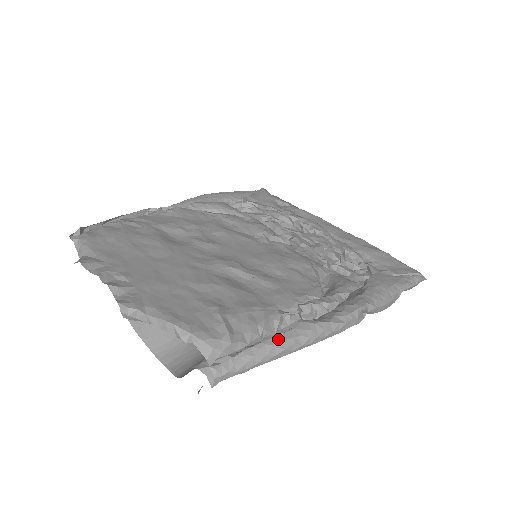
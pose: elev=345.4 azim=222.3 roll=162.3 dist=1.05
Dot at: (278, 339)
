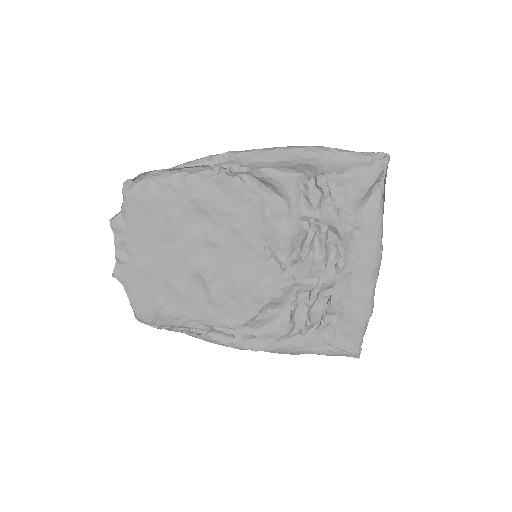
Dot at: (186, 331)
